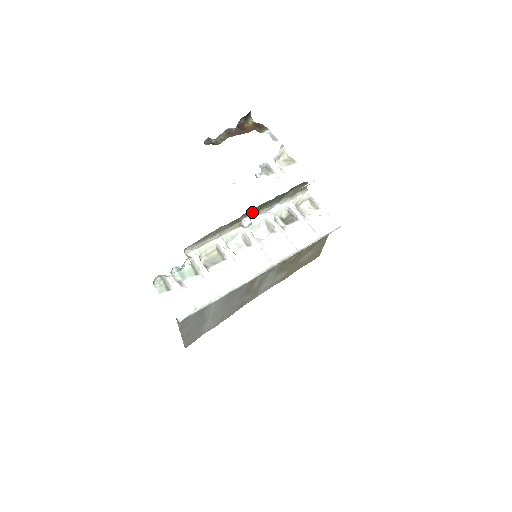
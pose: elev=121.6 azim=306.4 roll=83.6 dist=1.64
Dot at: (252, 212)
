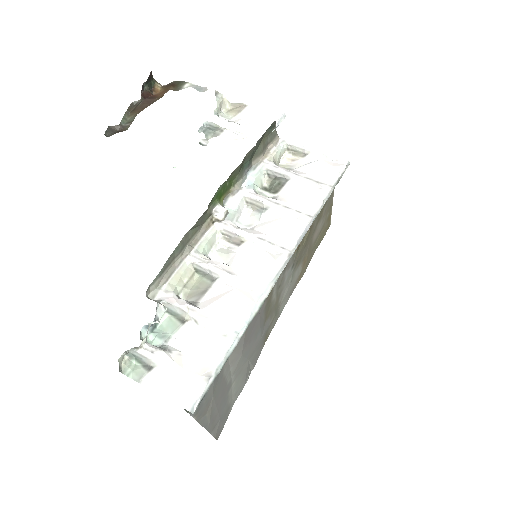
Dot at: (221, 195)
